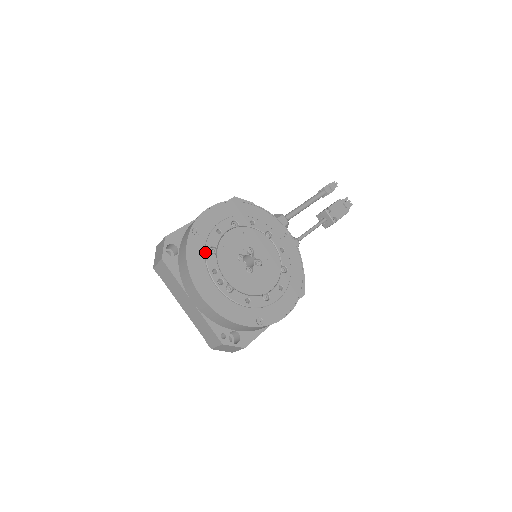
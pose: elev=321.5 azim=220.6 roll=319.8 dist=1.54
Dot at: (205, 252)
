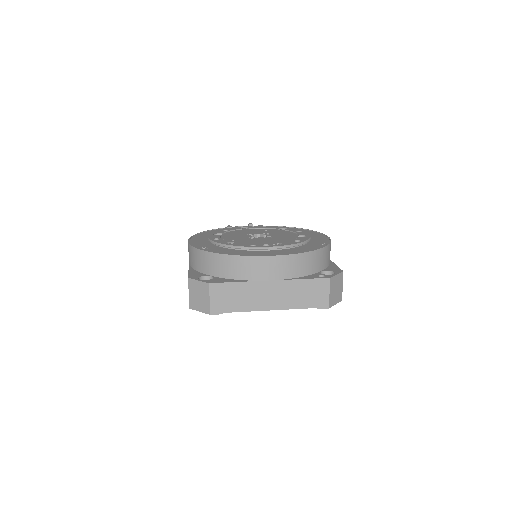
Dot at: (229, 246)
